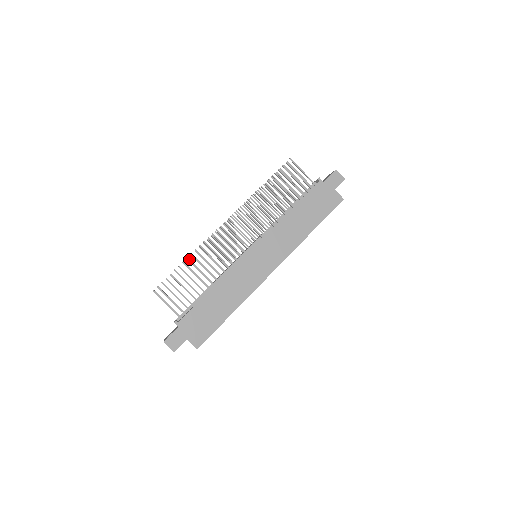
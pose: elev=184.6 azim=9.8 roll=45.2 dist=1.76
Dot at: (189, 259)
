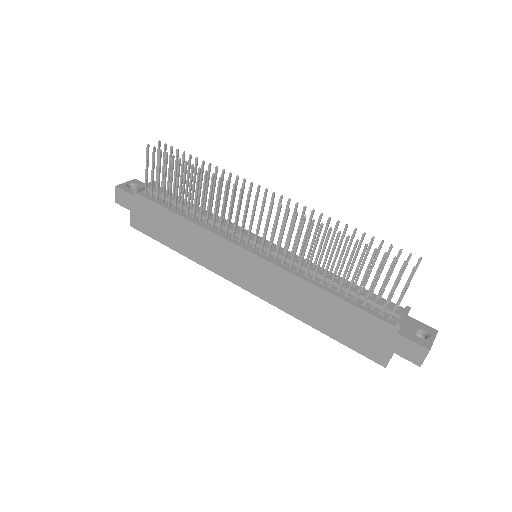
Dot at: (199, 171)
